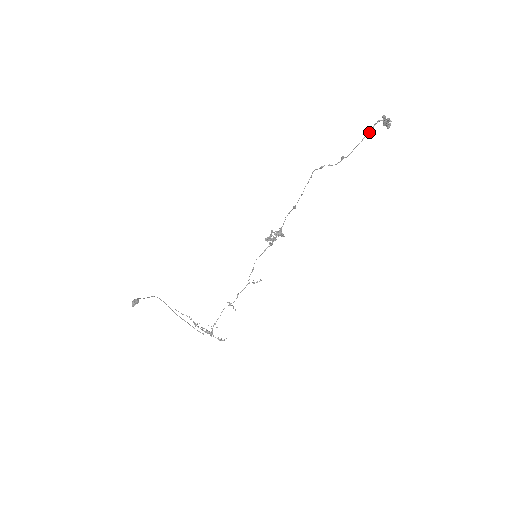
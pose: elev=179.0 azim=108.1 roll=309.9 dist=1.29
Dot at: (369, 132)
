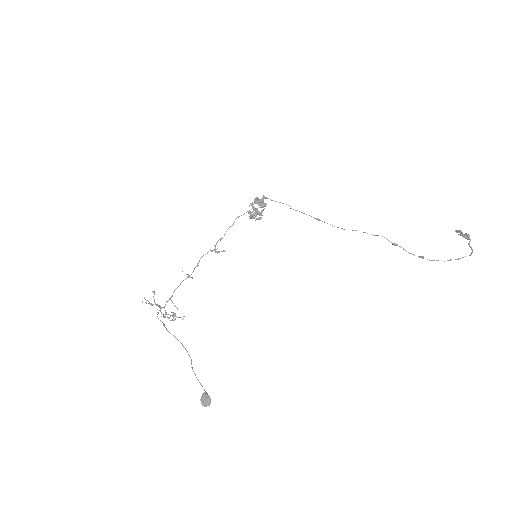
Dot at: (459, 258)
